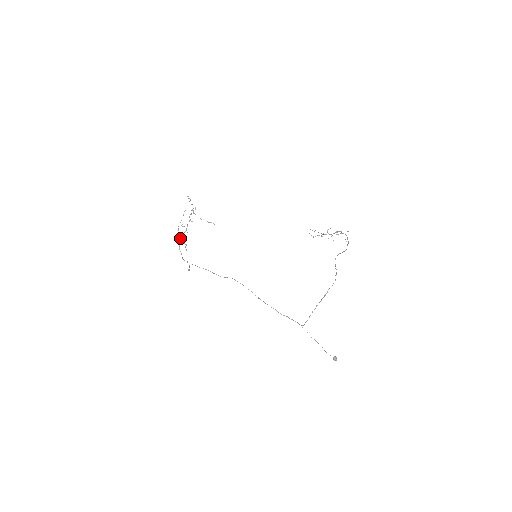
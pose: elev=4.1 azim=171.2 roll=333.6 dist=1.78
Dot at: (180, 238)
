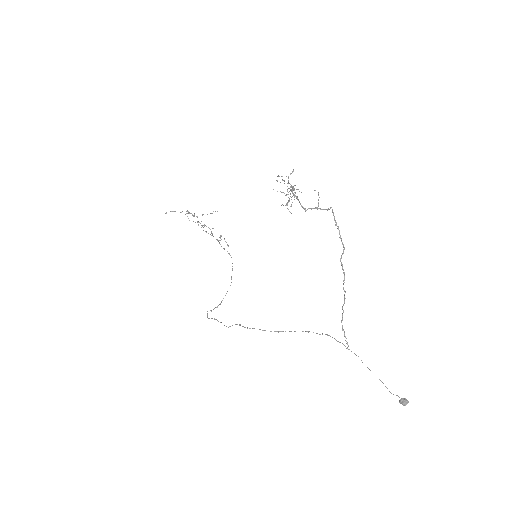
Dot at: occluded
